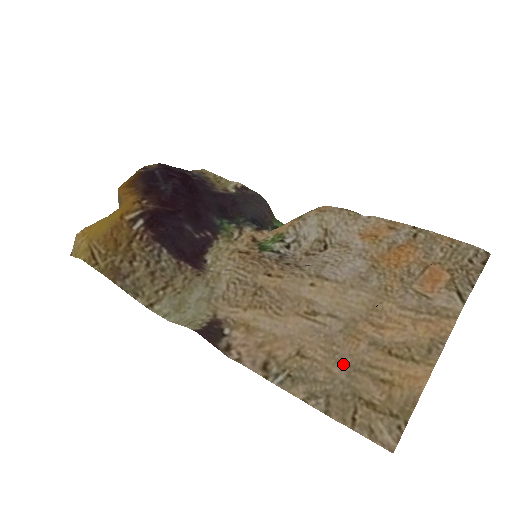
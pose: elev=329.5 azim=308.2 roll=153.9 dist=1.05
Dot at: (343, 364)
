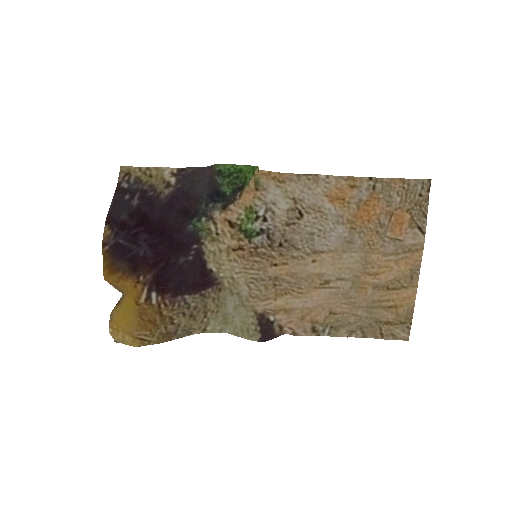
Dot at: (362, 308)
